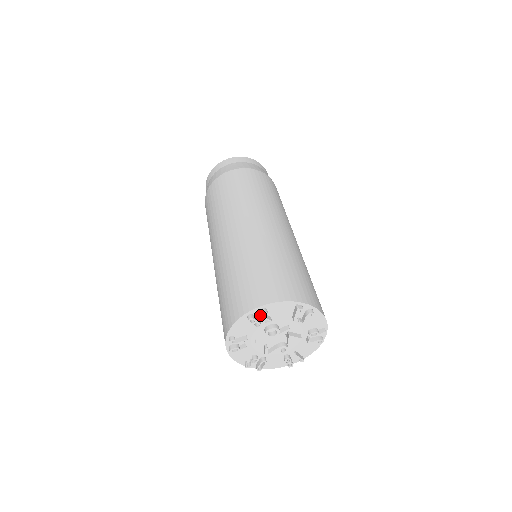
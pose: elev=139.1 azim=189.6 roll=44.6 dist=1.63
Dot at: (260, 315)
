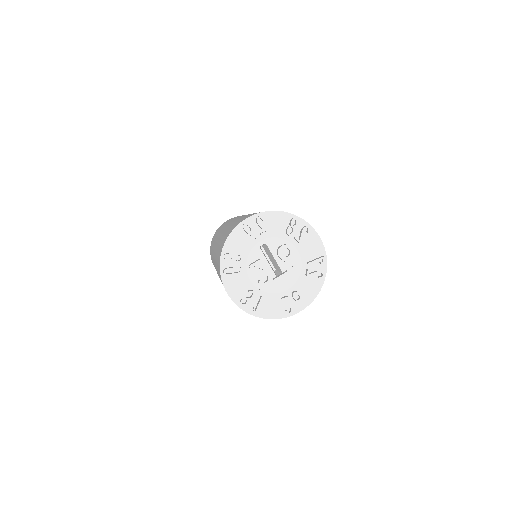
Dot at: (298, 230)
